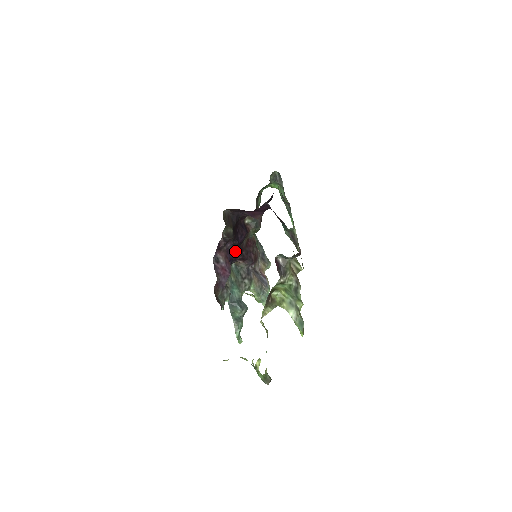
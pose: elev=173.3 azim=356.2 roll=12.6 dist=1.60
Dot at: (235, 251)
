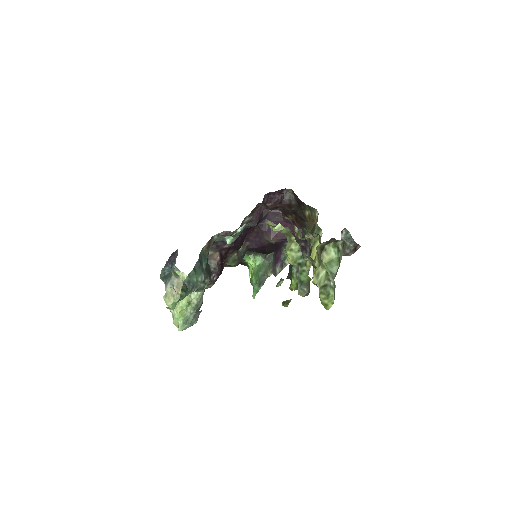
Dot at: occluded
